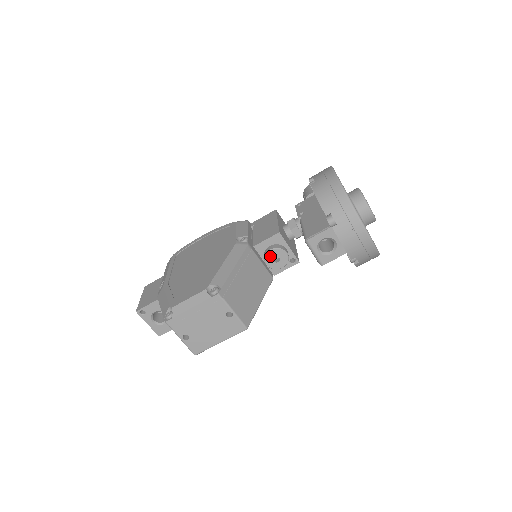
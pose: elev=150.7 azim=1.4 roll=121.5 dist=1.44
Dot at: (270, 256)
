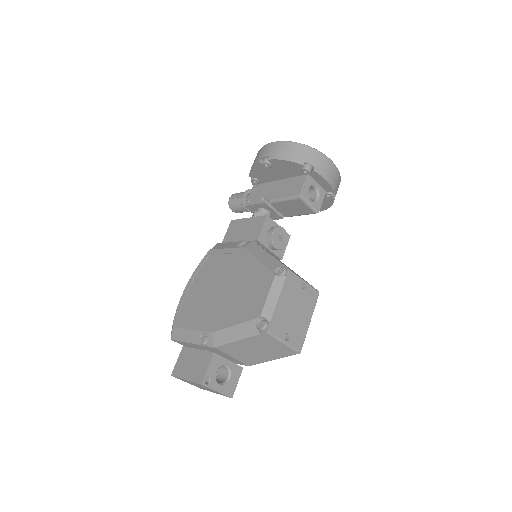
Dot at: (275, 238)
